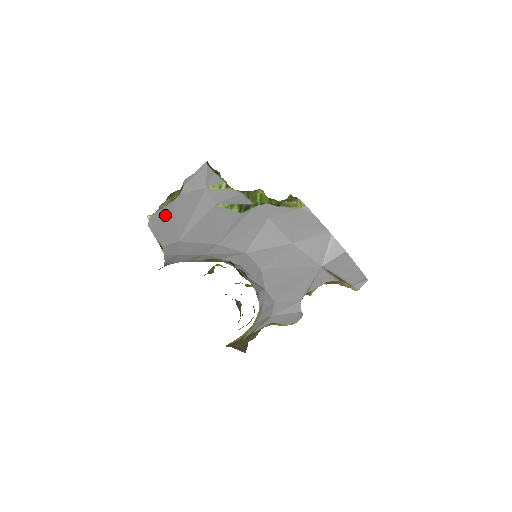
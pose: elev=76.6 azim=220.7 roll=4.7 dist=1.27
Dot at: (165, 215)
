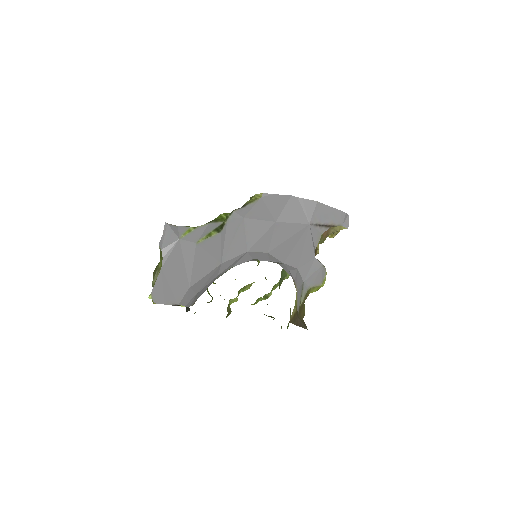
Dot at: (162, 283)
